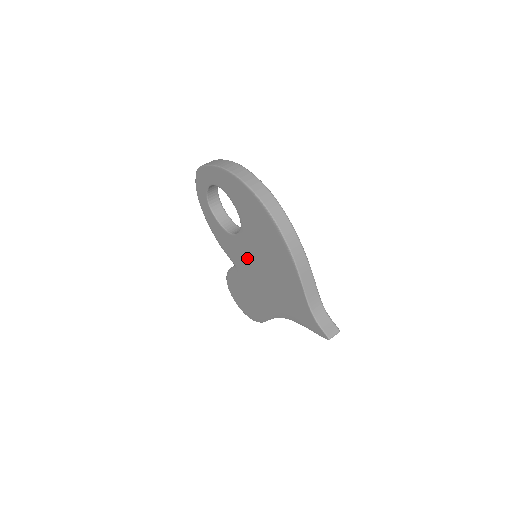
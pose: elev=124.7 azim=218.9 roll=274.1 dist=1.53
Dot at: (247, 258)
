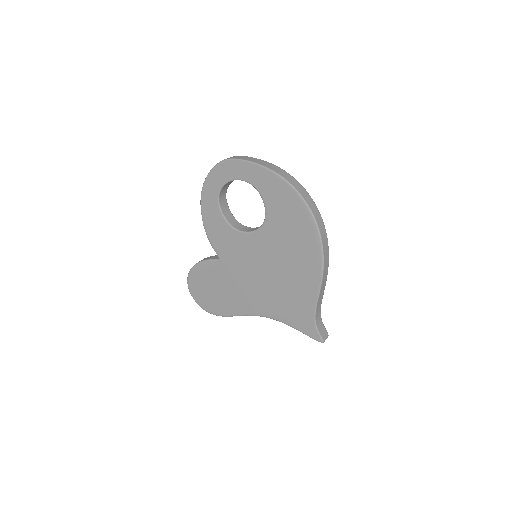
Dot at: (248, 256)
